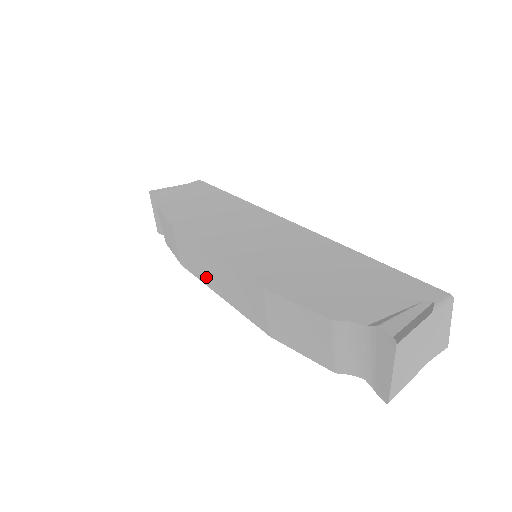
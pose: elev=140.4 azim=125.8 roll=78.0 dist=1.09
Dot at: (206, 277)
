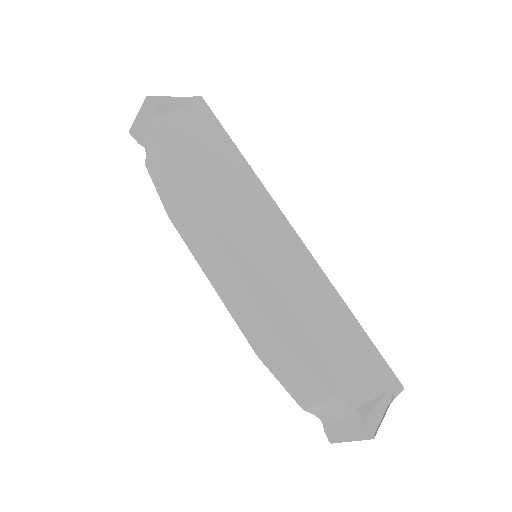
Dot at: (203, 259)
